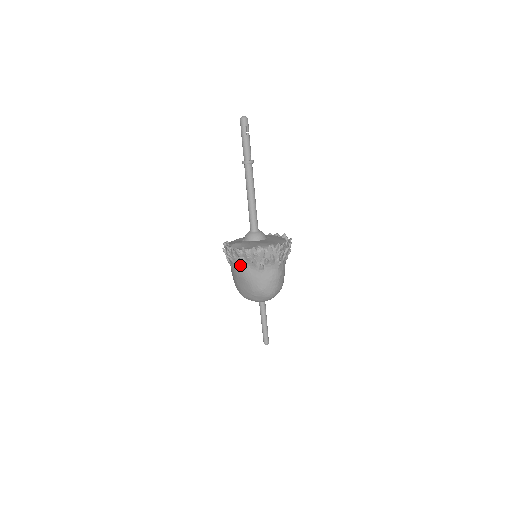
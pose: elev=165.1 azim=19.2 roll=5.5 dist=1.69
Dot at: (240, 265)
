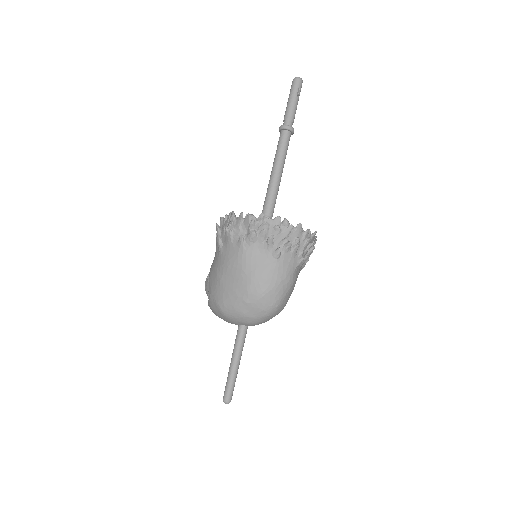
Dot at: (244, 244)
